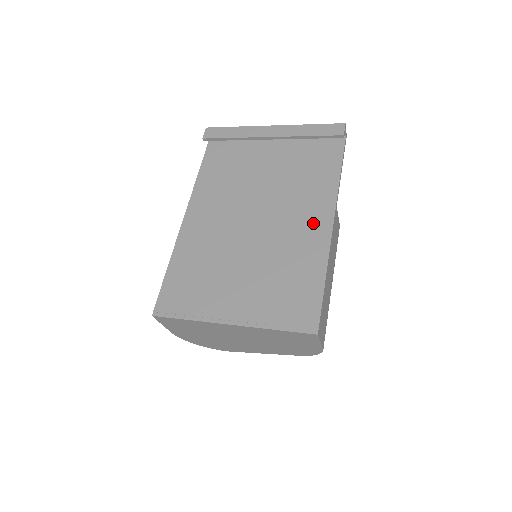
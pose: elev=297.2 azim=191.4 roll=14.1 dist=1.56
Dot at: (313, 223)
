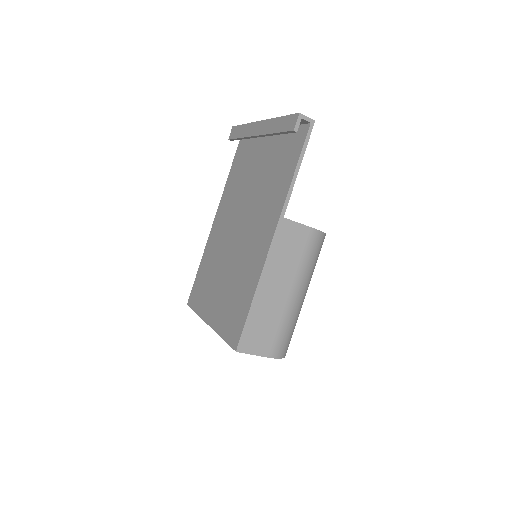
Dot at: (263, 236)
